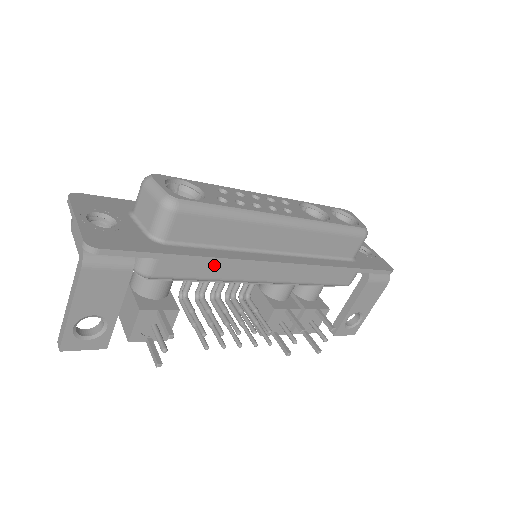
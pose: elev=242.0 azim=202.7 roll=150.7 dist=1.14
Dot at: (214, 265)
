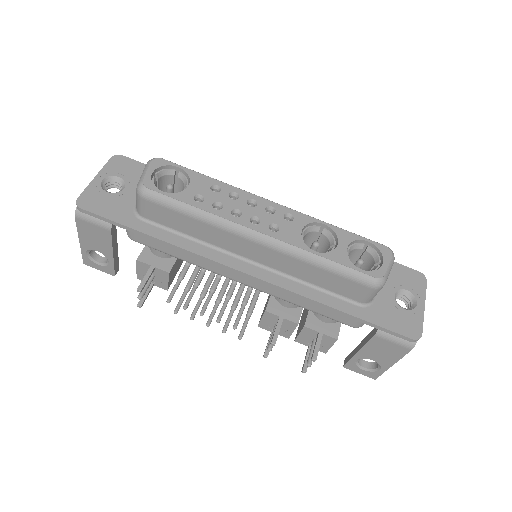
Dot at: occluded
